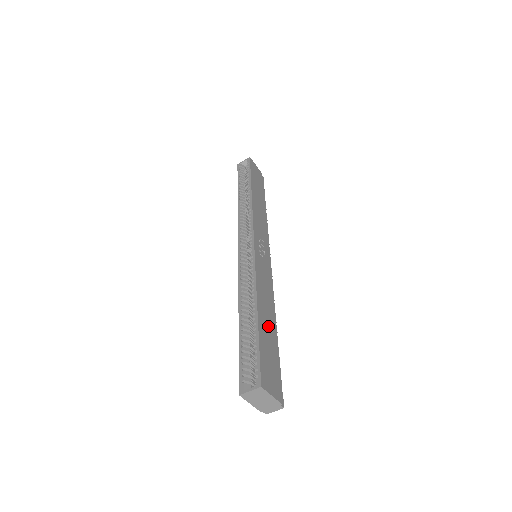
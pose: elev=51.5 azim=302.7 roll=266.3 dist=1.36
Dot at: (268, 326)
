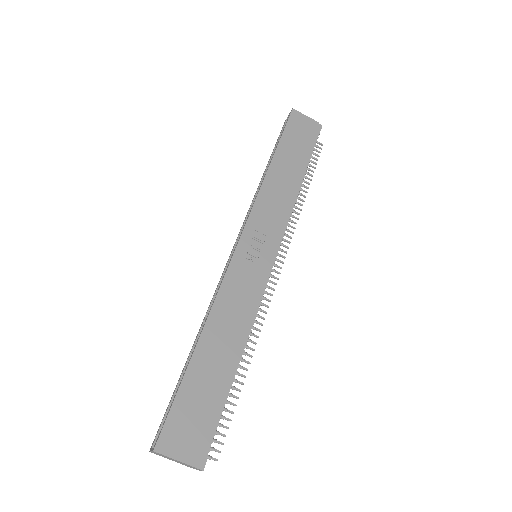
Dot at: (214, 362)
